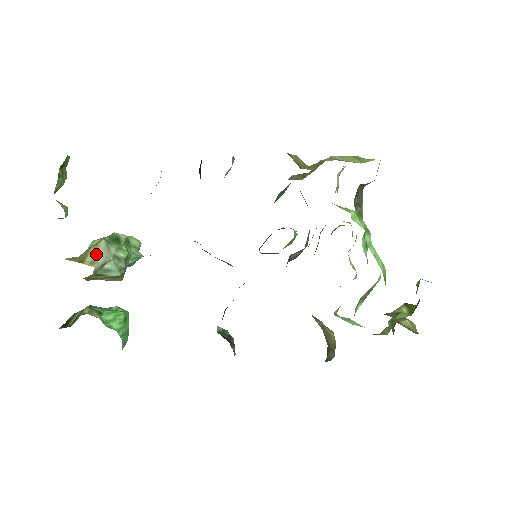
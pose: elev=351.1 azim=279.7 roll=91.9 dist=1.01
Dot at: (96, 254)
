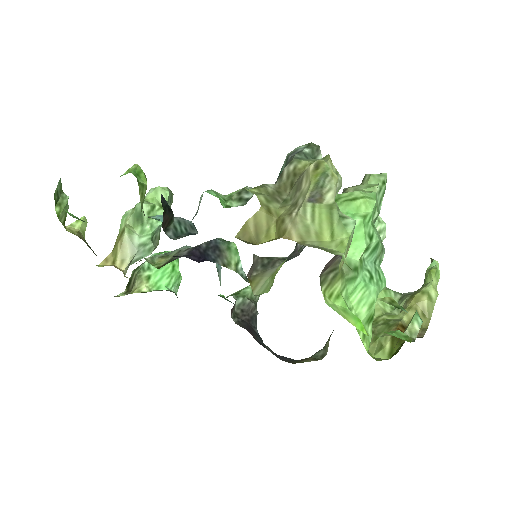
Dot at: (123, 251)
